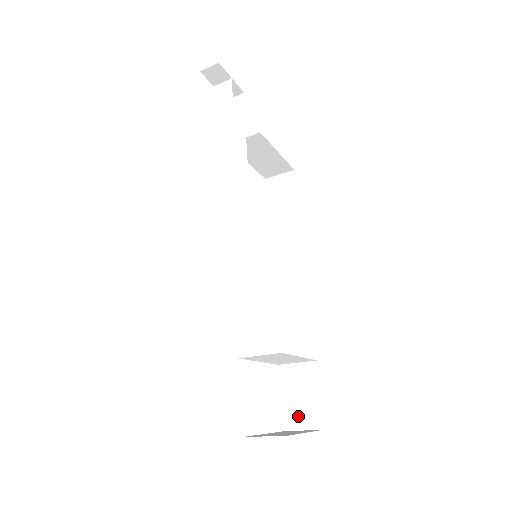
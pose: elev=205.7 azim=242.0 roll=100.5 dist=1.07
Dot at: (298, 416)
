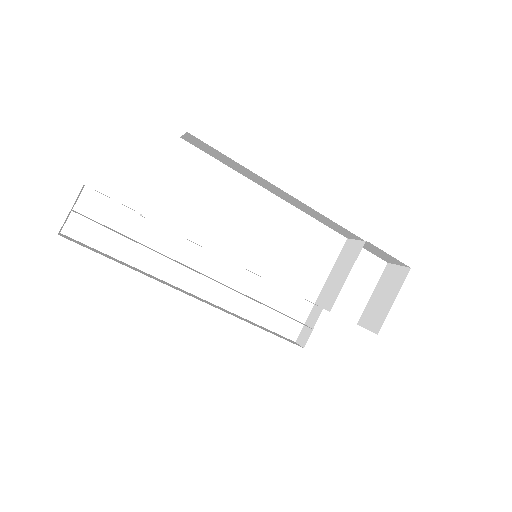
Dot at: (388, 260)
